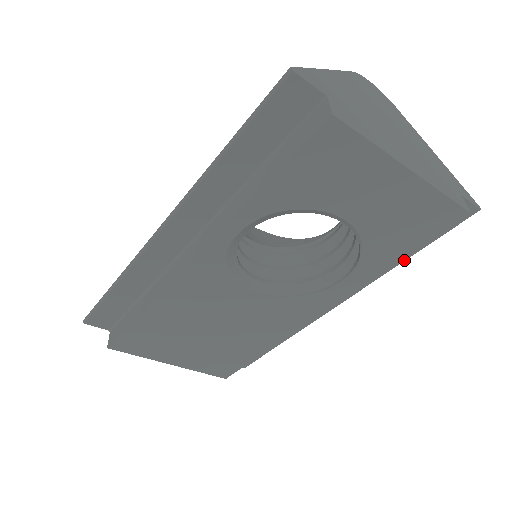
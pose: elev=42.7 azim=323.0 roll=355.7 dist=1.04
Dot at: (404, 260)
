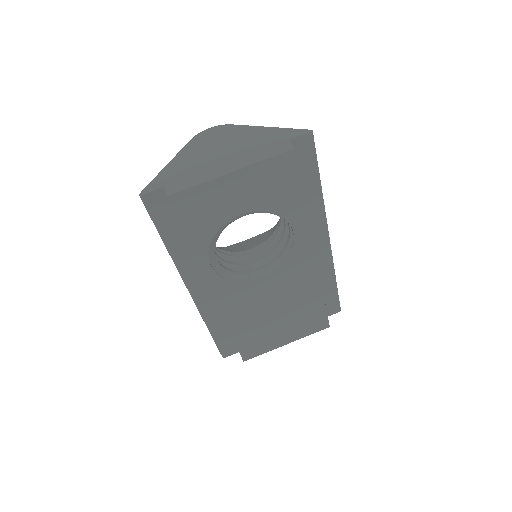
Dot at: (320, 187)
